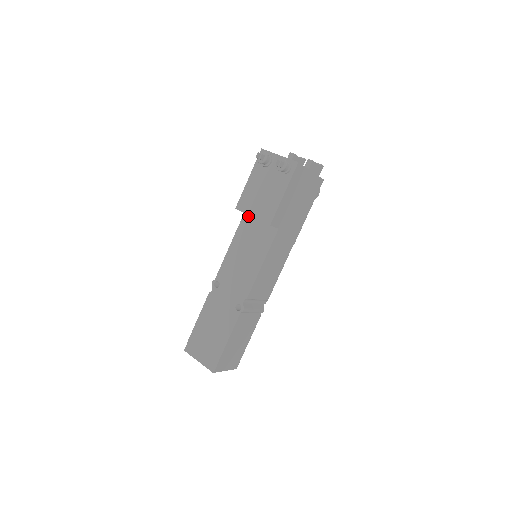
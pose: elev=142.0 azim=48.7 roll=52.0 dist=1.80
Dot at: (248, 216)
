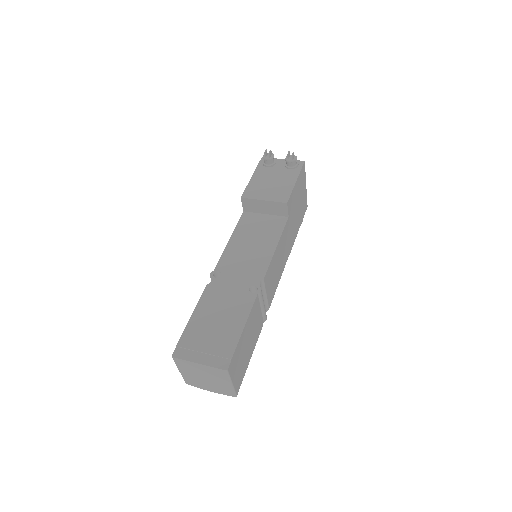
Dot at: (249, 213)
